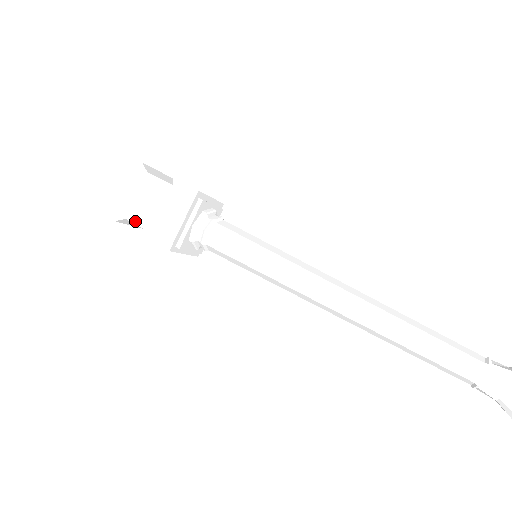
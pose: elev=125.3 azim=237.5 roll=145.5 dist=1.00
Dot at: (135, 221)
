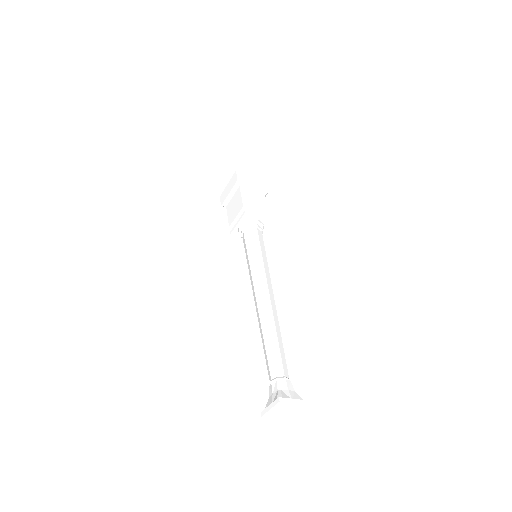
Dot at: (227, 210)
